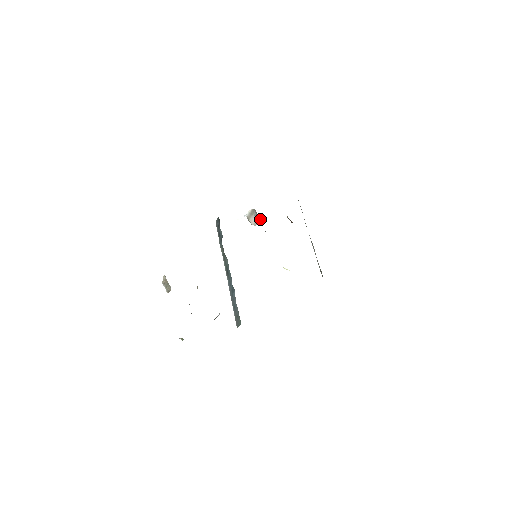
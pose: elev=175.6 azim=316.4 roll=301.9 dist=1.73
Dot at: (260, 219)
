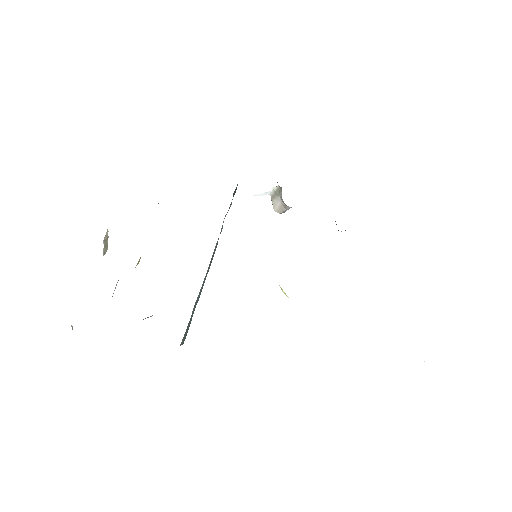
Dot at: (288, 206)
